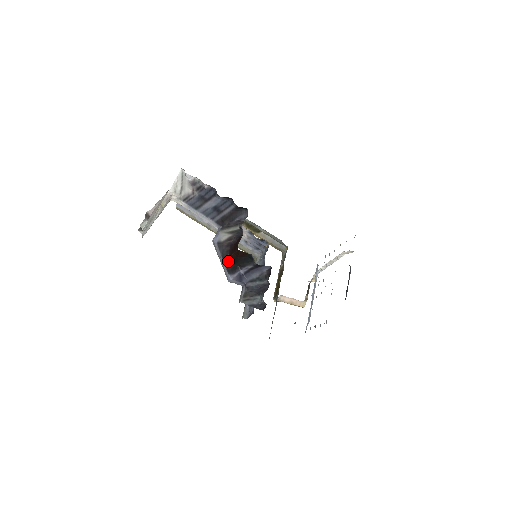
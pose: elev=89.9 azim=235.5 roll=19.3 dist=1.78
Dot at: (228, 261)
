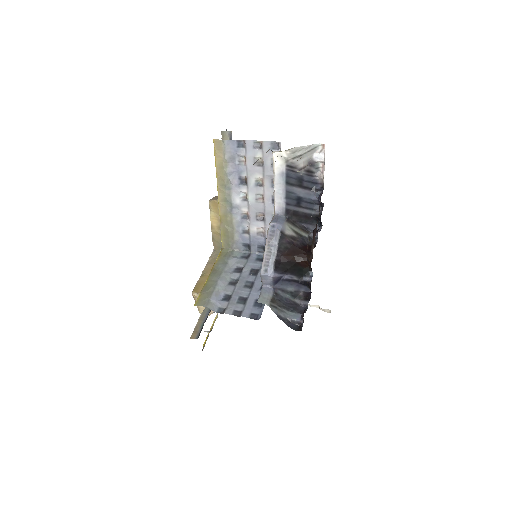
Dot at: (282, 257)
